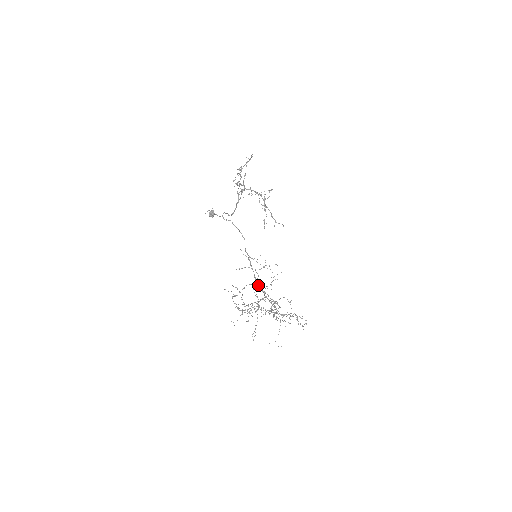
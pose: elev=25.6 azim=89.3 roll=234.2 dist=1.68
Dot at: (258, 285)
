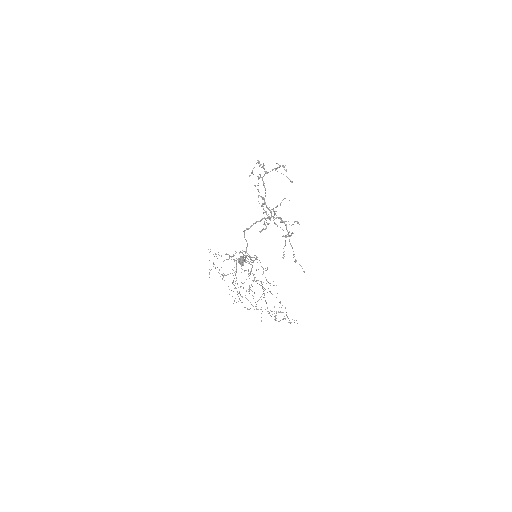
Dot at: occluded
